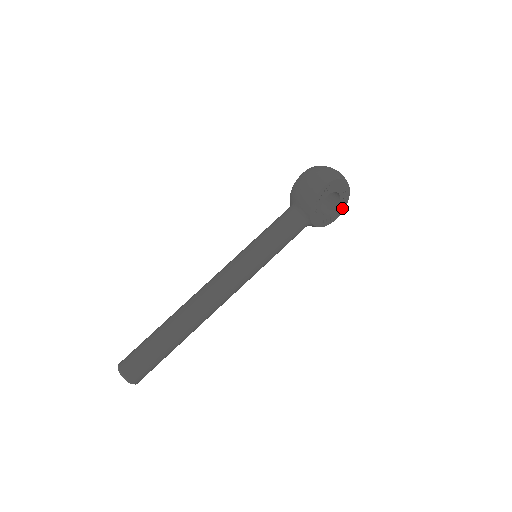
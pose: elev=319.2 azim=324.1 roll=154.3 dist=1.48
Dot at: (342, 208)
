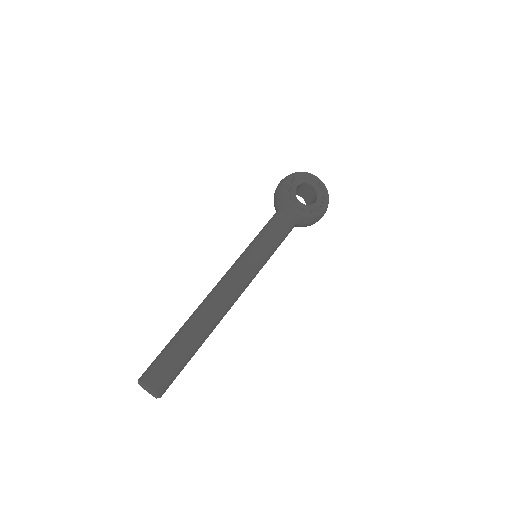
Dot at: (325, 199)
